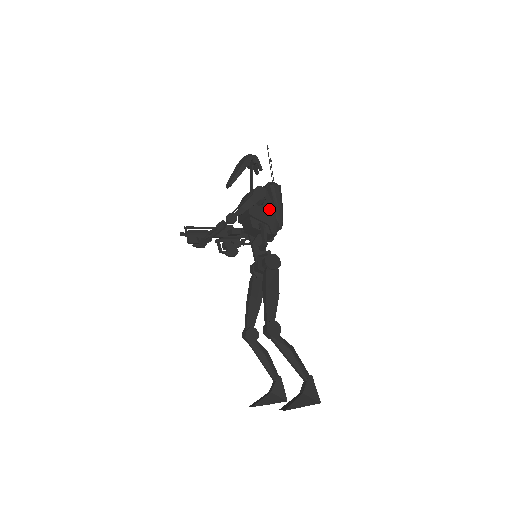
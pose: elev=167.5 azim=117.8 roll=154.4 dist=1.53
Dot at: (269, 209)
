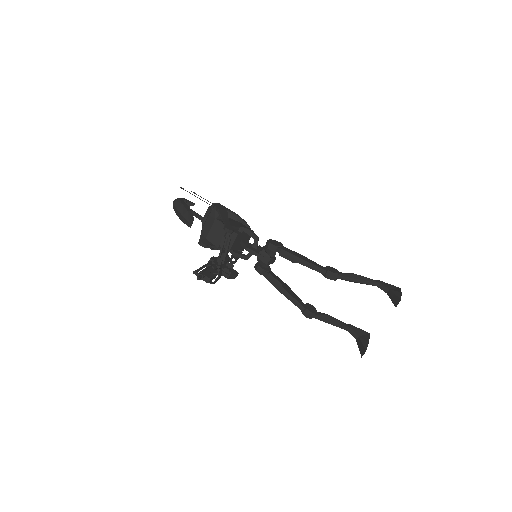
Dot at: (231, 220)
